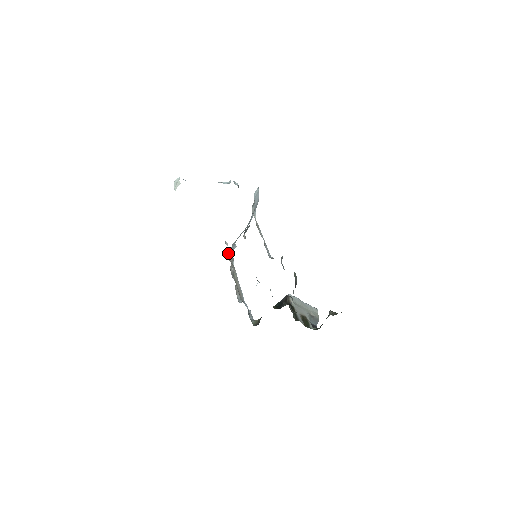
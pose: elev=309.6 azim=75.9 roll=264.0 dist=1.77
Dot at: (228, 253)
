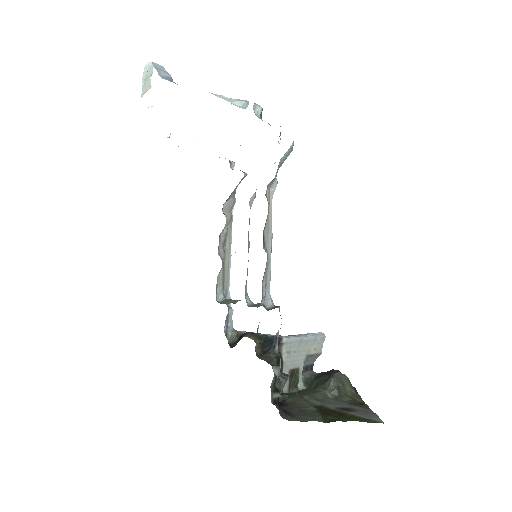
Dot at: (226, 200)
